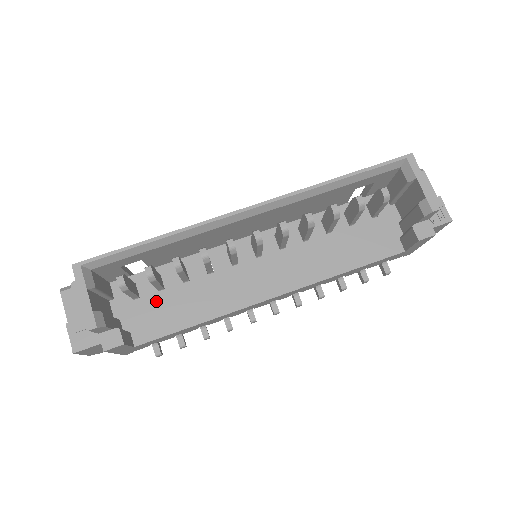
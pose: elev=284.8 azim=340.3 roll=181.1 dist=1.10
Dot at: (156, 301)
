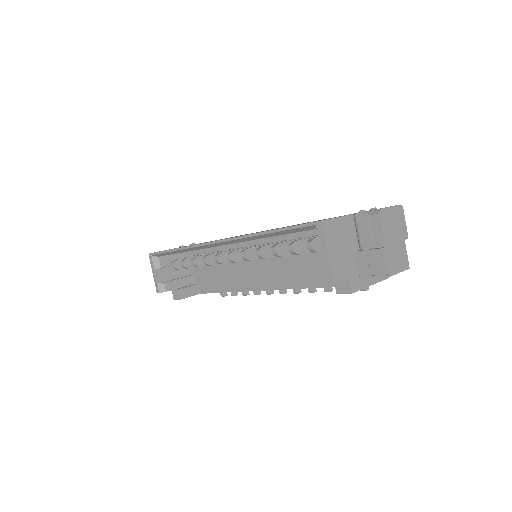
Dot at: (208, 270)
